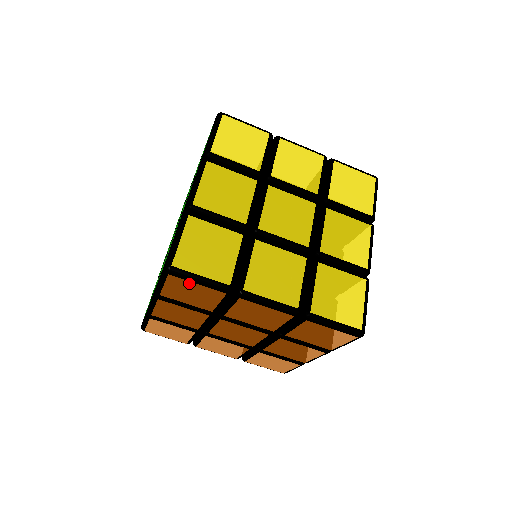
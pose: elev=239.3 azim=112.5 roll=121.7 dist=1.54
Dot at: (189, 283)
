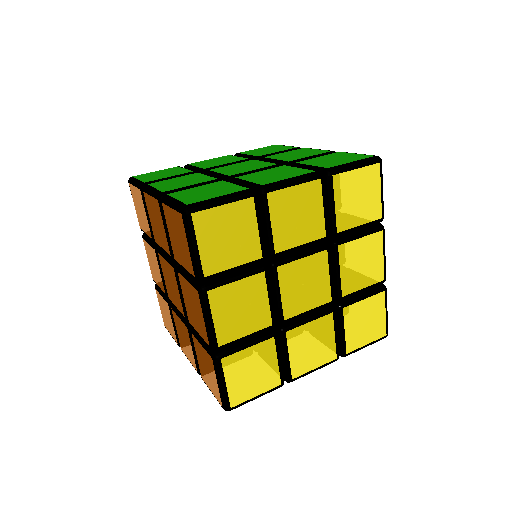
Dot at: (185, 236)
